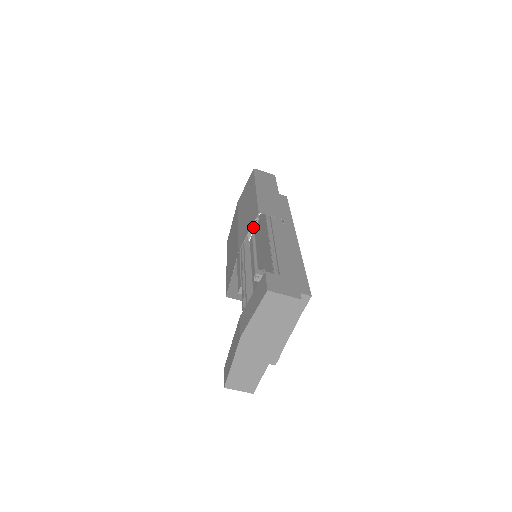
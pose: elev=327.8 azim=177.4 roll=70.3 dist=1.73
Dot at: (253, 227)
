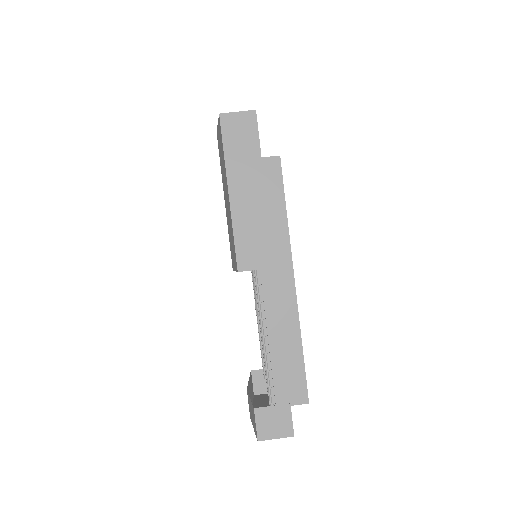
Dot at: occluded
